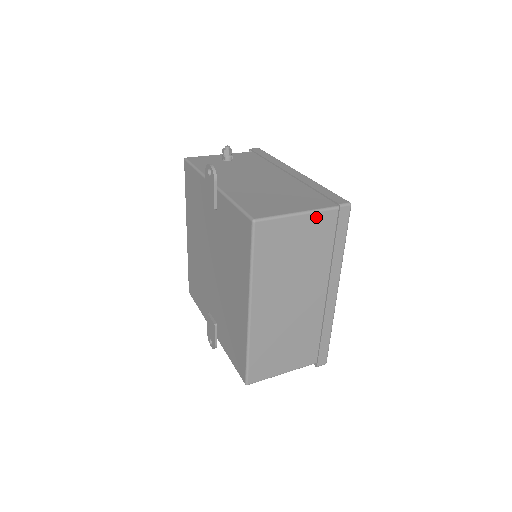
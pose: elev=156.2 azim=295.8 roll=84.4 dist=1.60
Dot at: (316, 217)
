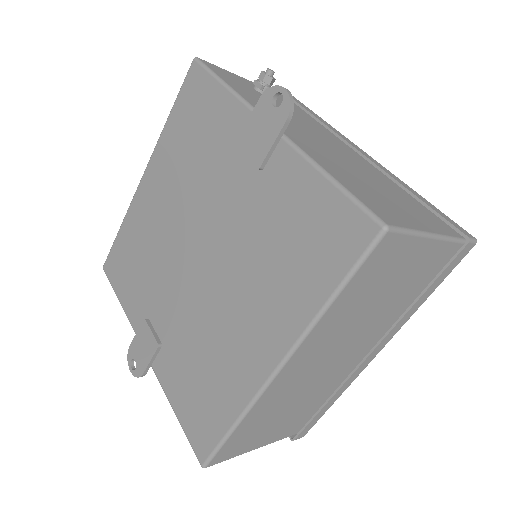
Dot at: (439, 247)
